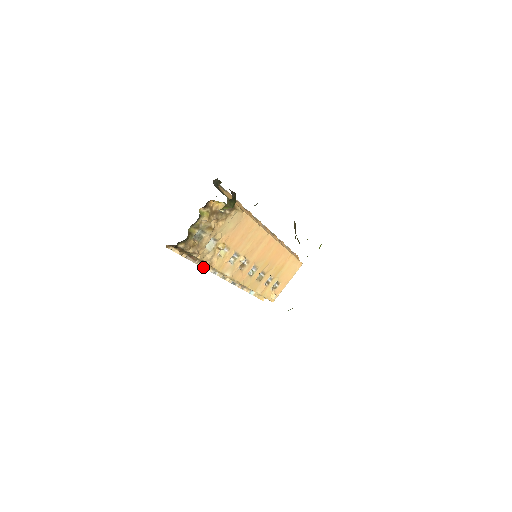
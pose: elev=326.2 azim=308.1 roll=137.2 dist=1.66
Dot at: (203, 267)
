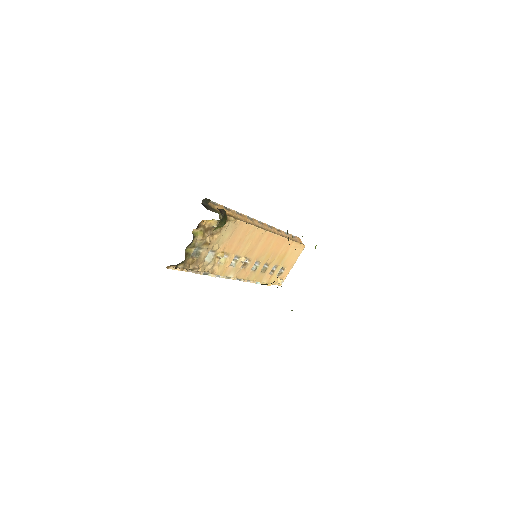
Dot at: (206, 274)
